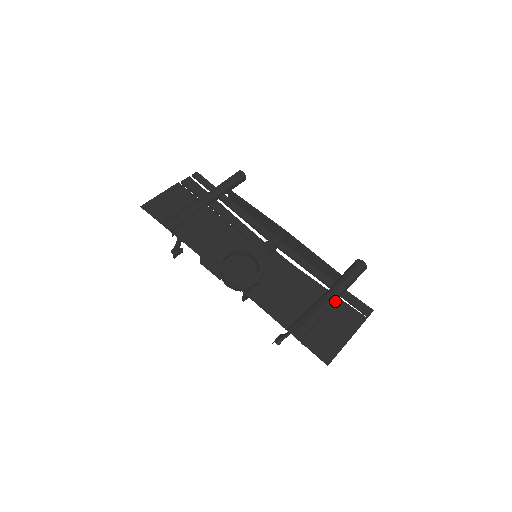
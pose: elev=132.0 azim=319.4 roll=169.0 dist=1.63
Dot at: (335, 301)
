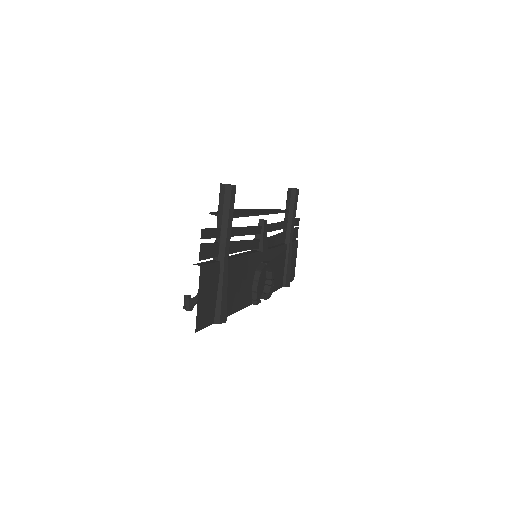
Dot at: occluded
